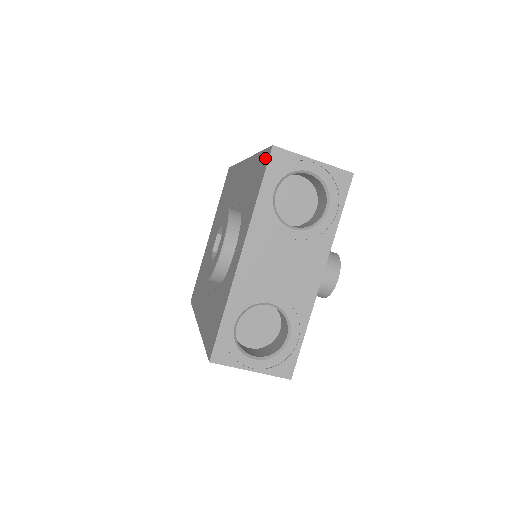
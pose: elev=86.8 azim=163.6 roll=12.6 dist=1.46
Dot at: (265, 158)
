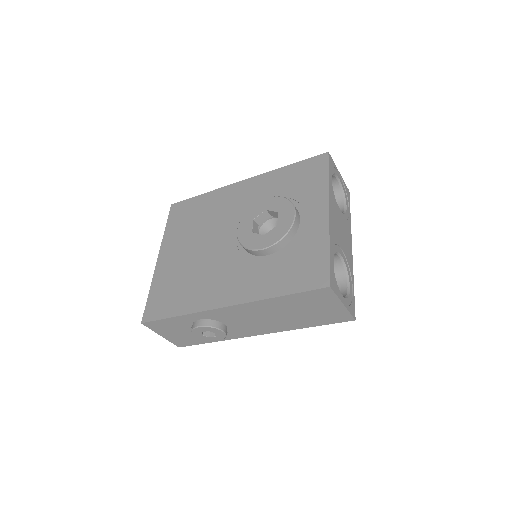
Dot at: (318, 160)
